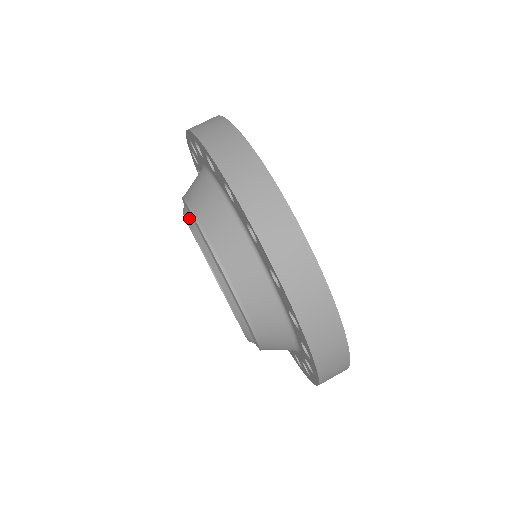
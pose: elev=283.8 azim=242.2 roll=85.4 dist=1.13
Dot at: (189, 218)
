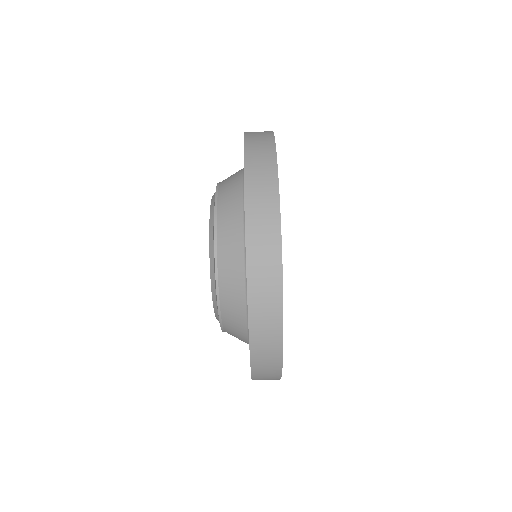
Dot at: (212, 214)
